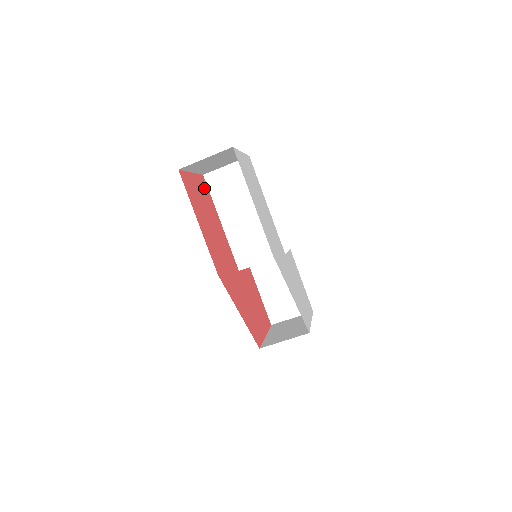
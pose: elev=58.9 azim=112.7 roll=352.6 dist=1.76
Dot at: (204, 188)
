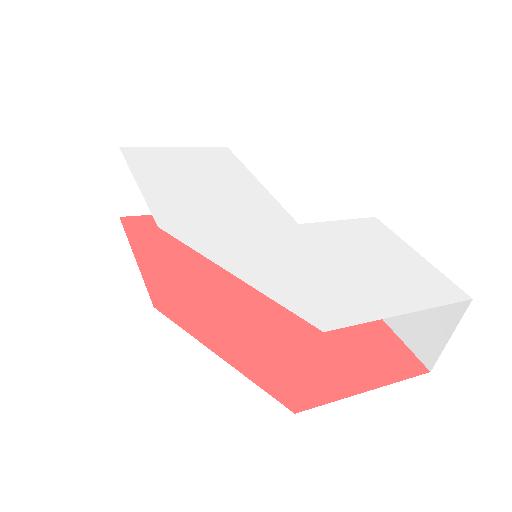
Dot at: occluded
